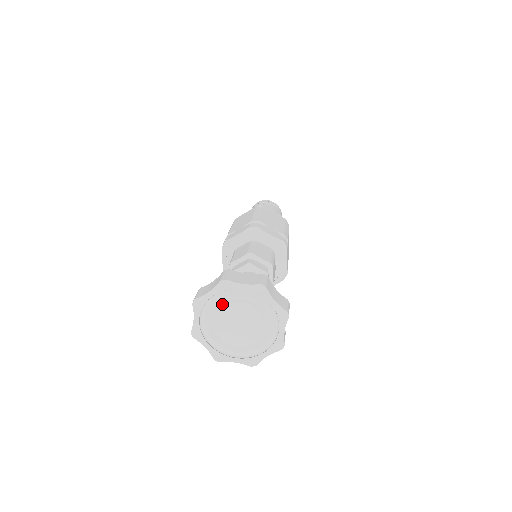
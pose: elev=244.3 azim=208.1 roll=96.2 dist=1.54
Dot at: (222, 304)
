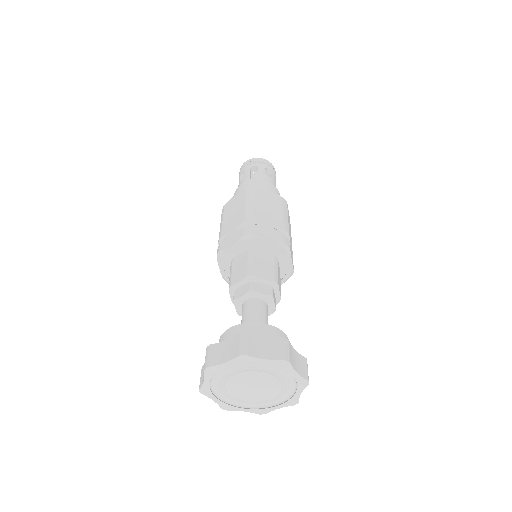
Dot at: (261, 370)
